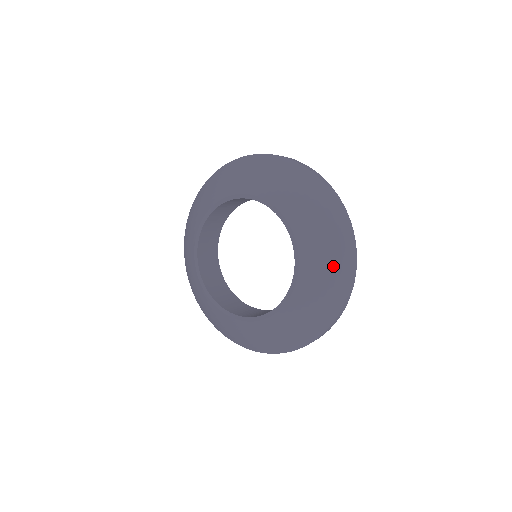
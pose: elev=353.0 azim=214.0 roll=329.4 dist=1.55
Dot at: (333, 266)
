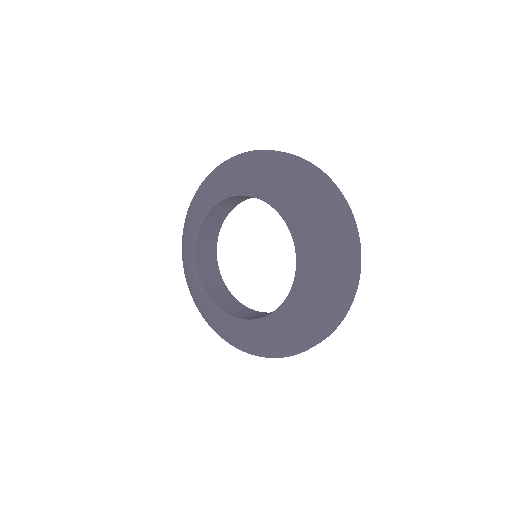
Dot at: (324, 210)
